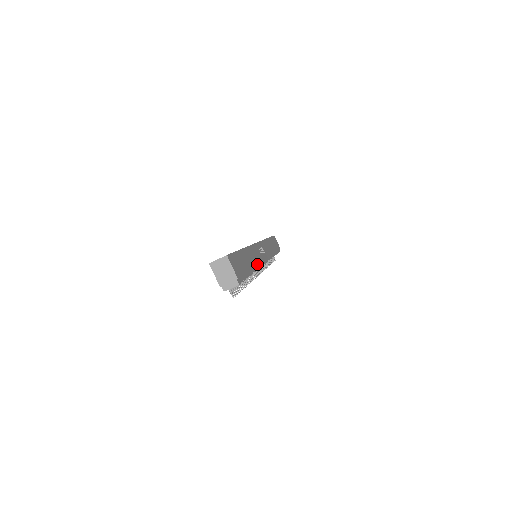
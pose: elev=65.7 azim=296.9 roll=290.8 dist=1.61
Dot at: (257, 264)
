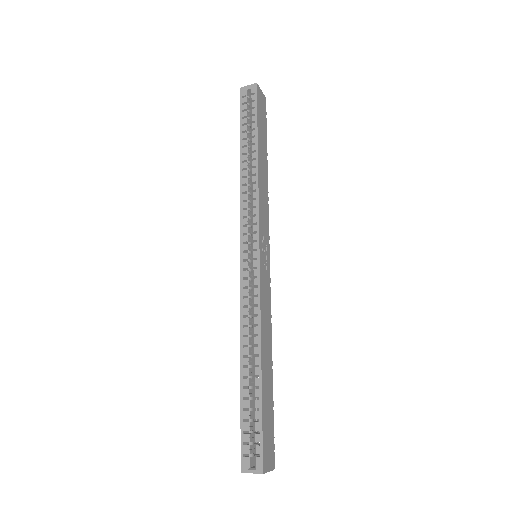
Dot at: (270, 328)
